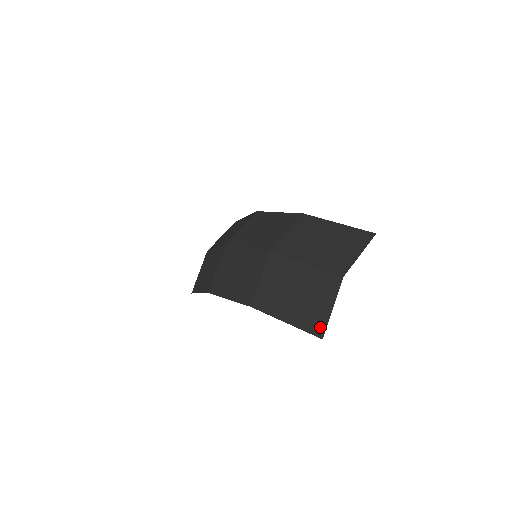
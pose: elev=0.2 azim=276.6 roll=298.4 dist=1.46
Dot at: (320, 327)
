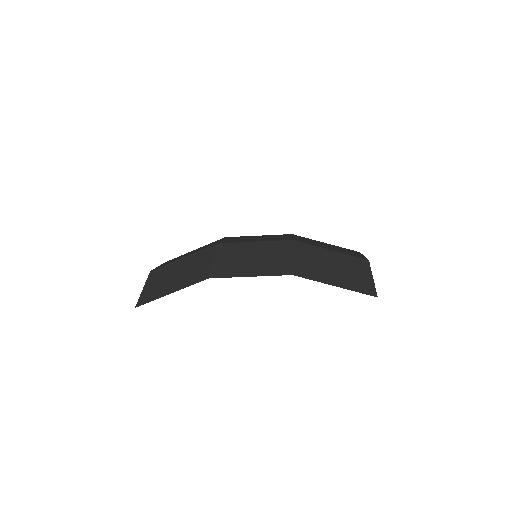
Dot at: (371, 289)
